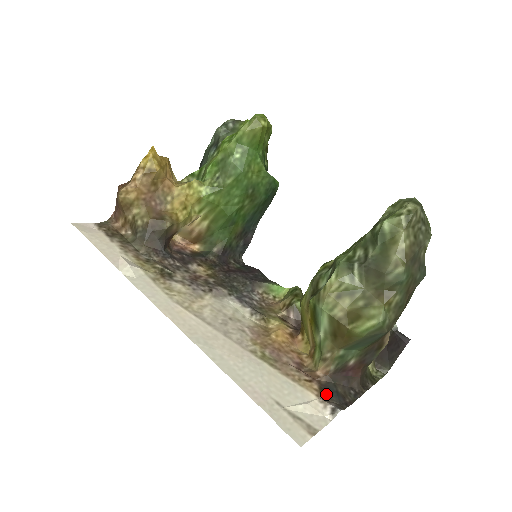
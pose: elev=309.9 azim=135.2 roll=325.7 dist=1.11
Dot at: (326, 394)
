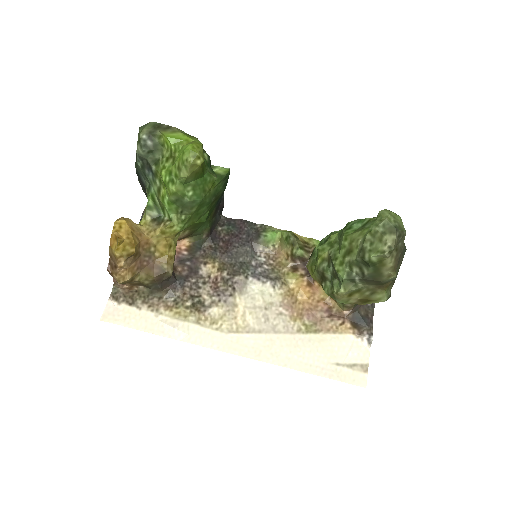
Dot at: (357, 326)
